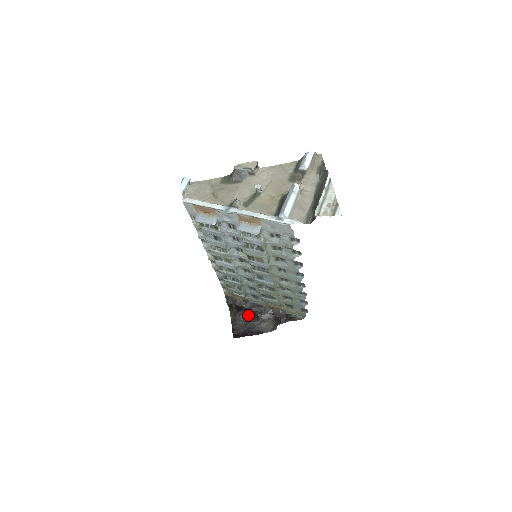
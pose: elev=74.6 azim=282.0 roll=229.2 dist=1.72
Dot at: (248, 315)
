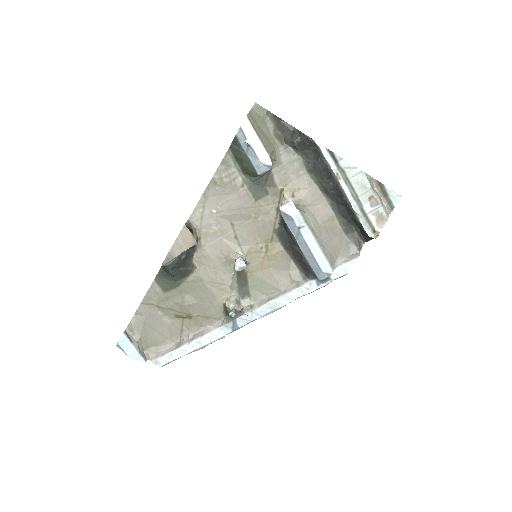
Dot at: occluded
